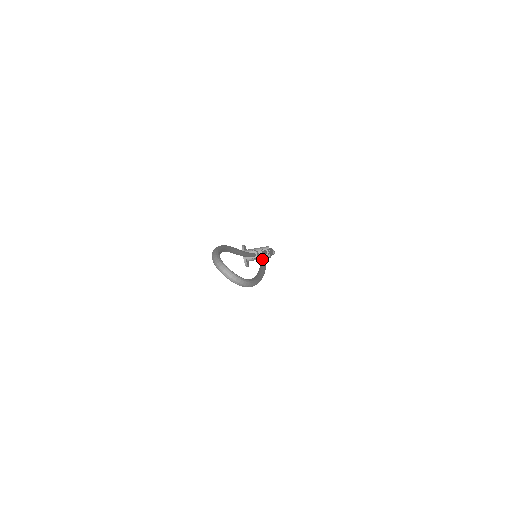
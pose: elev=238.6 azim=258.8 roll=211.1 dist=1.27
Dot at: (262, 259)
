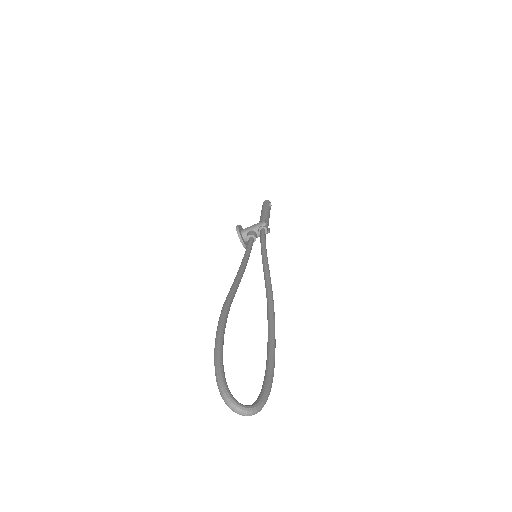
Dot at: (265, 278)
